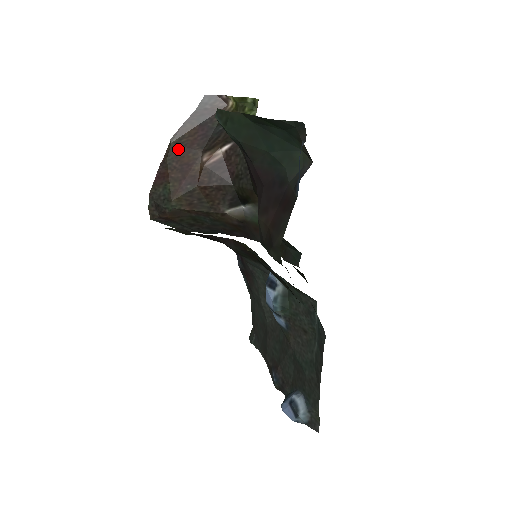
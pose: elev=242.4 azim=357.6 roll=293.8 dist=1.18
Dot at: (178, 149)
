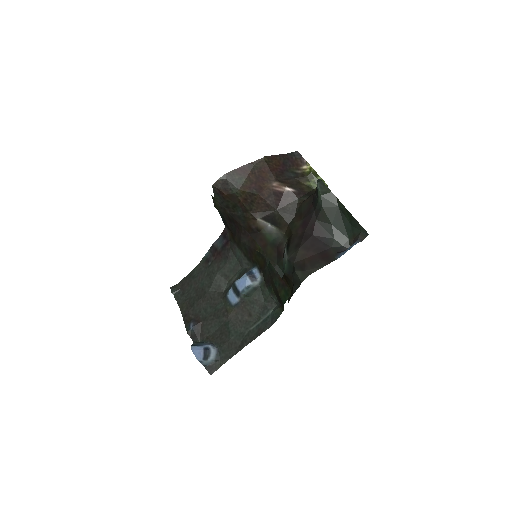
Dot at: (265, 165)
